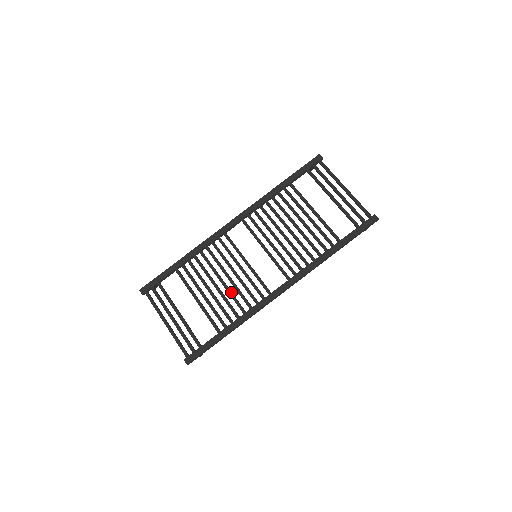
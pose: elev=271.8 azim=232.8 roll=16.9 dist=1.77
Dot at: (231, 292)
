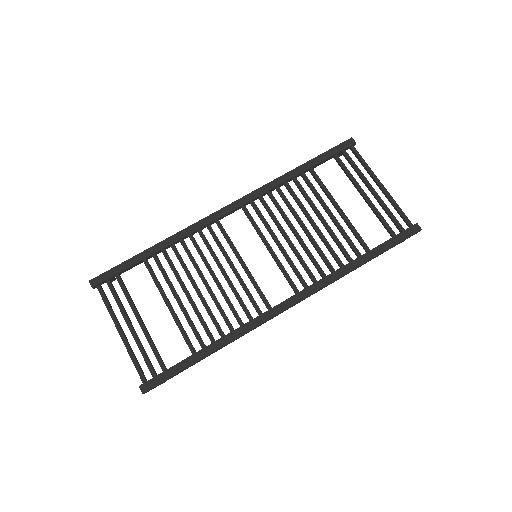
Dot at: (217, 300)
